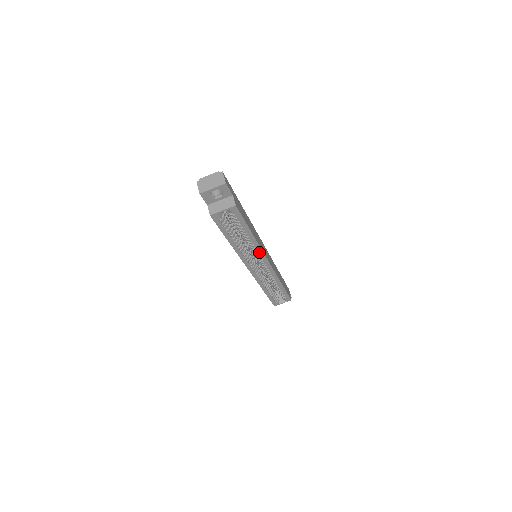
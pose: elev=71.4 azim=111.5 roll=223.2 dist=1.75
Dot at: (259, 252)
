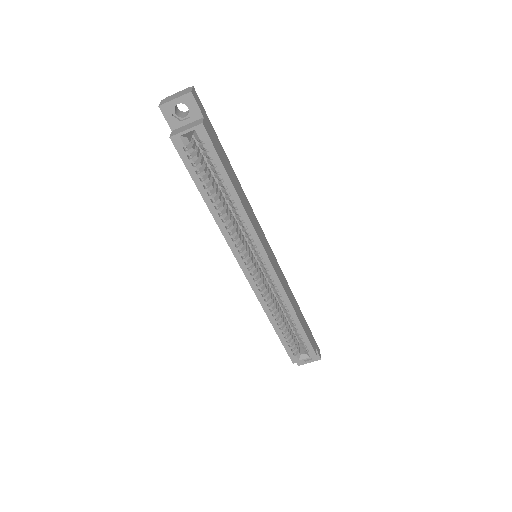
Dot at: (251, 233)
